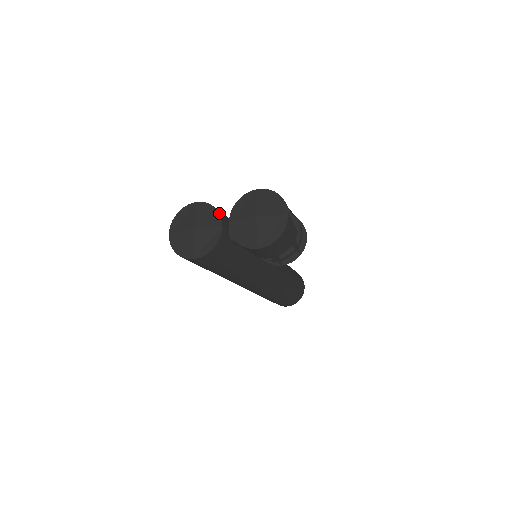
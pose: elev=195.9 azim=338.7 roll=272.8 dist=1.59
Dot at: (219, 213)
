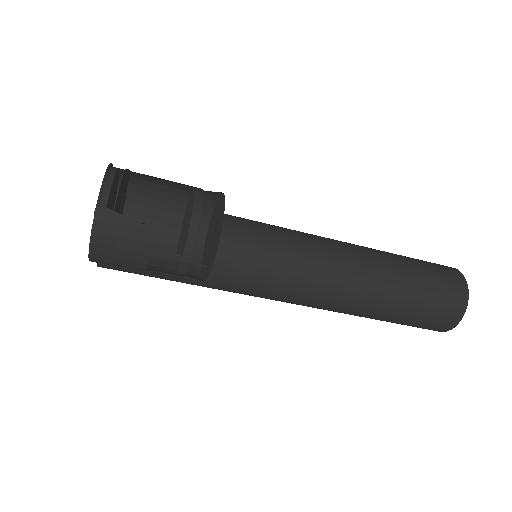
Dot at: occluded
